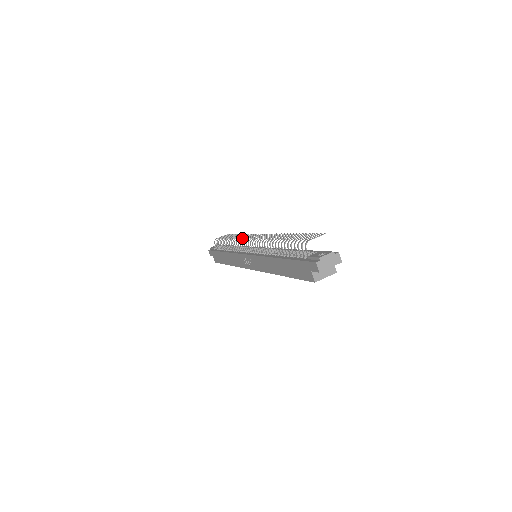
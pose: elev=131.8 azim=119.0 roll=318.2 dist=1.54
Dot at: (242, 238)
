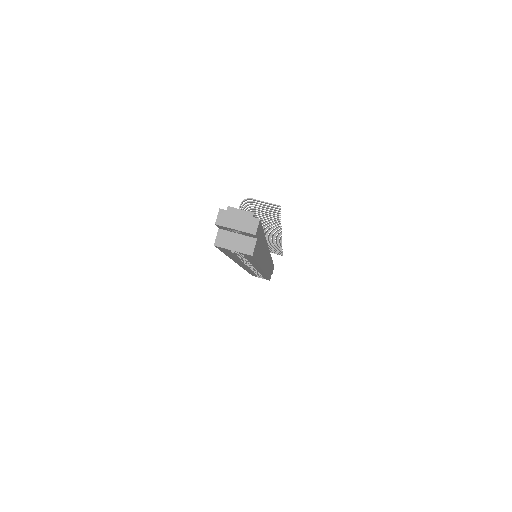
Dot at: occluded
